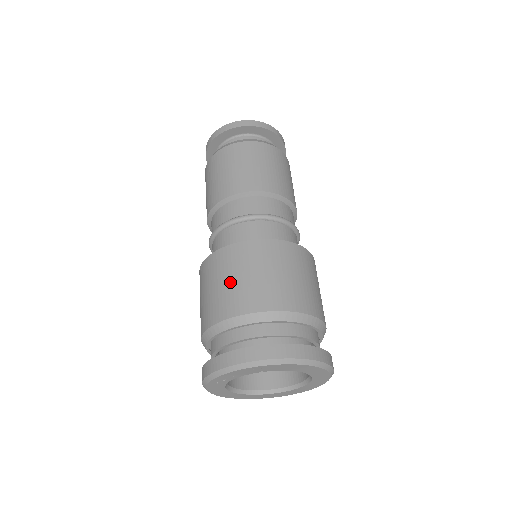
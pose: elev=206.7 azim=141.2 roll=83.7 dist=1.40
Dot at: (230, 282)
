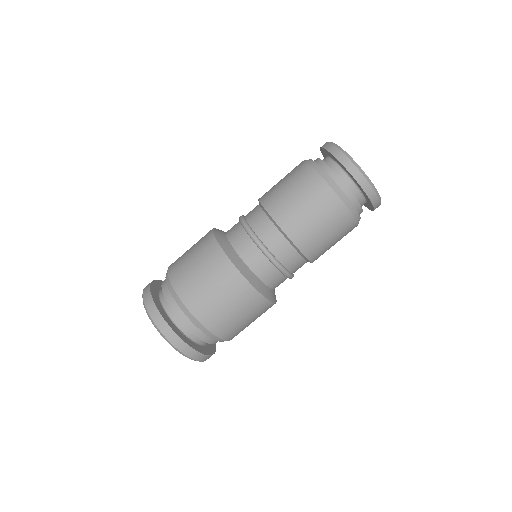
Dot at: (212, 292)
